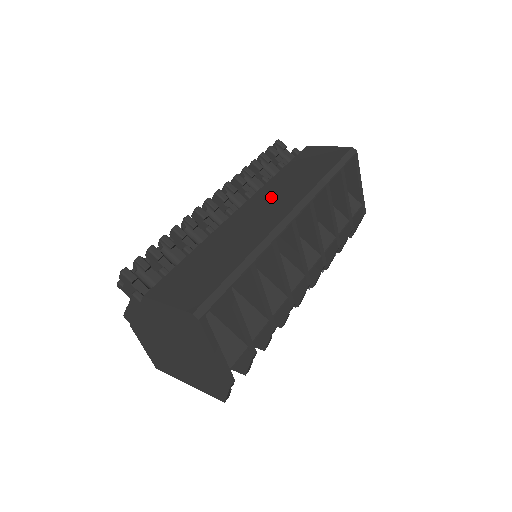
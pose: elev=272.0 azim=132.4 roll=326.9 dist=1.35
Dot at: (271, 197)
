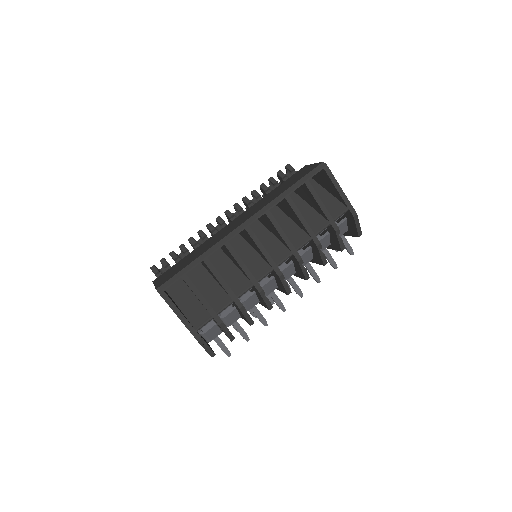
Dot at: (250, 211)
